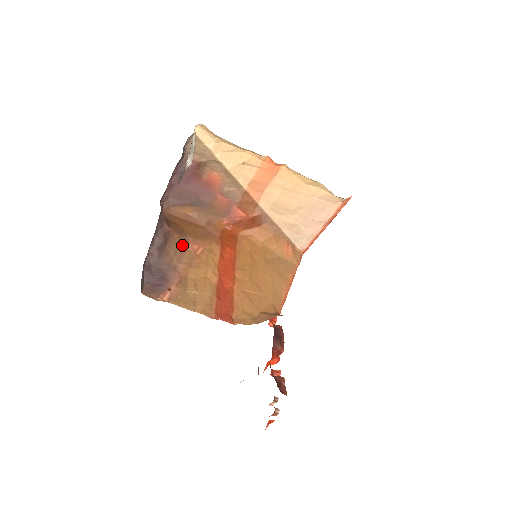
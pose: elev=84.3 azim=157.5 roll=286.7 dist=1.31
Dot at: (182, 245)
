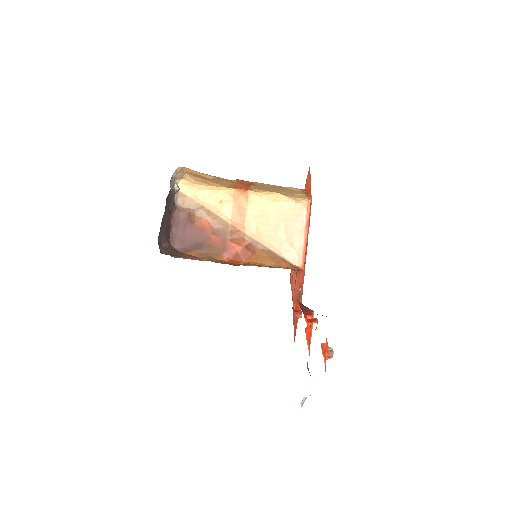
Dot at: (191, 255)
